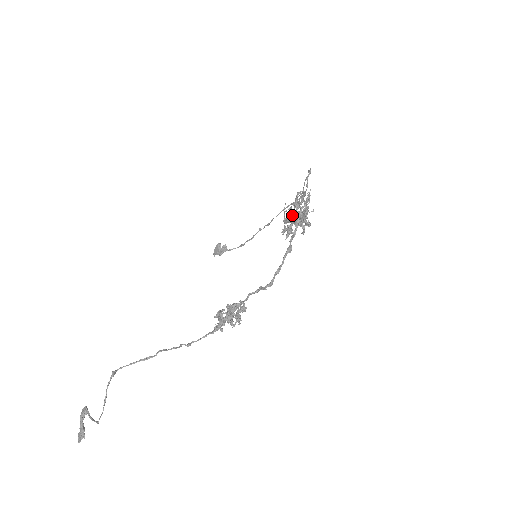
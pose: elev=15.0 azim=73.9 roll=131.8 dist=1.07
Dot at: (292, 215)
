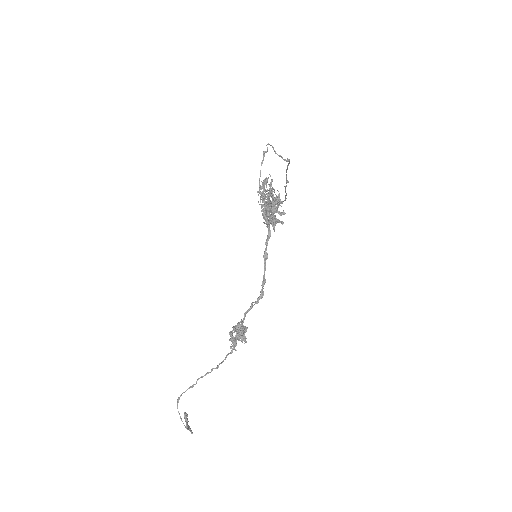
Dot at: occluded
